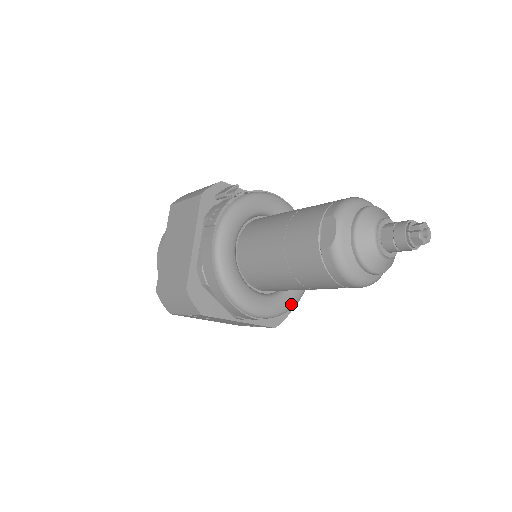
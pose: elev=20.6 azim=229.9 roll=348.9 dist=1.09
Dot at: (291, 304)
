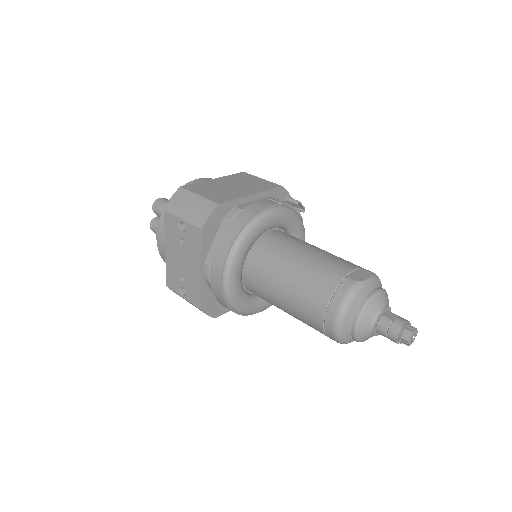
Dot at: (239, 306)
